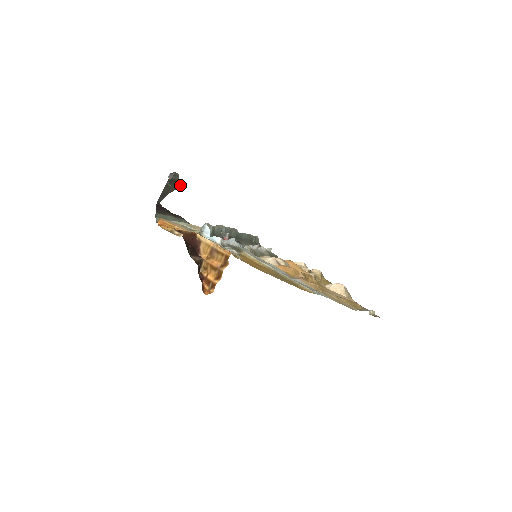
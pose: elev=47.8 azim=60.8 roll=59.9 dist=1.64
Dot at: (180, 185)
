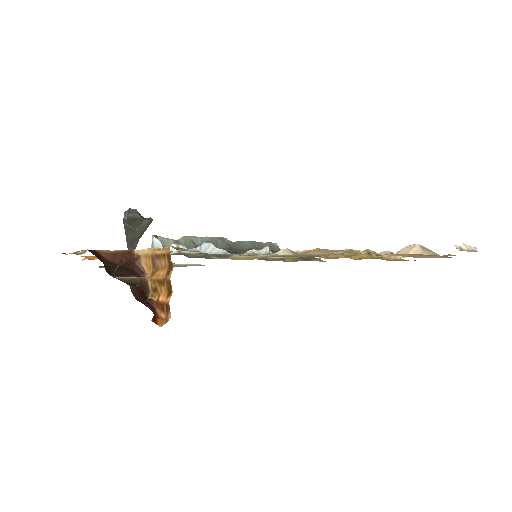
Dot at: (147, 223)
